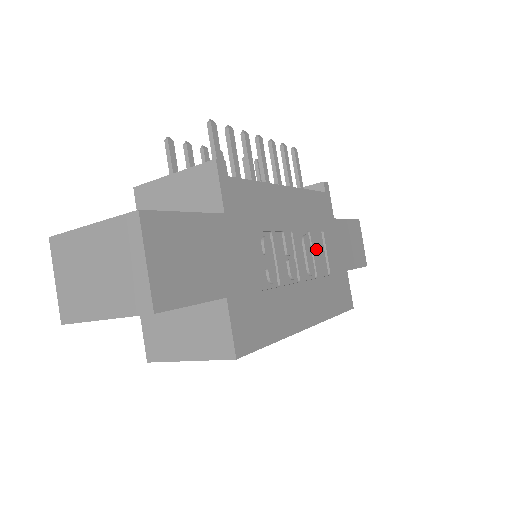
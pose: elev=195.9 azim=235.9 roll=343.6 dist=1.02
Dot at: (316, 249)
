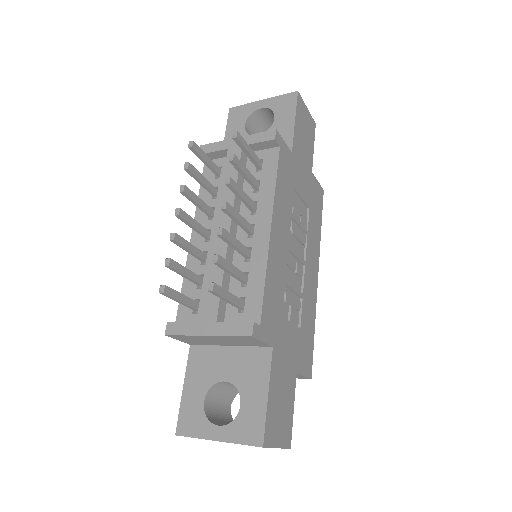
Dot at: (298, 216)
